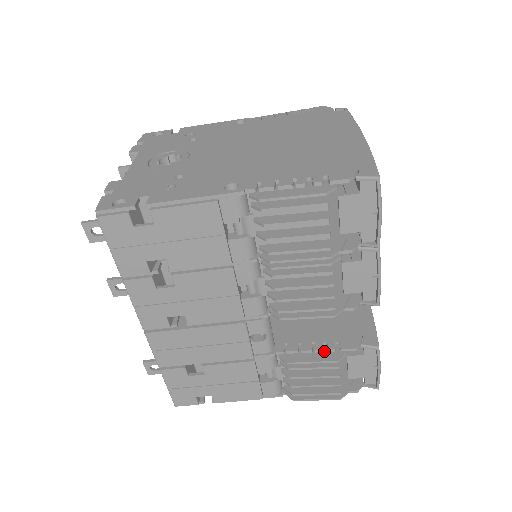
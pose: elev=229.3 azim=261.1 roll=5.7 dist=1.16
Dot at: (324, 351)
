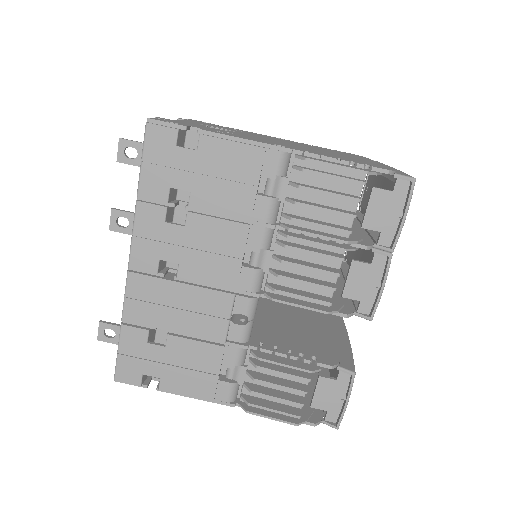
Dot at: (299, 360)
